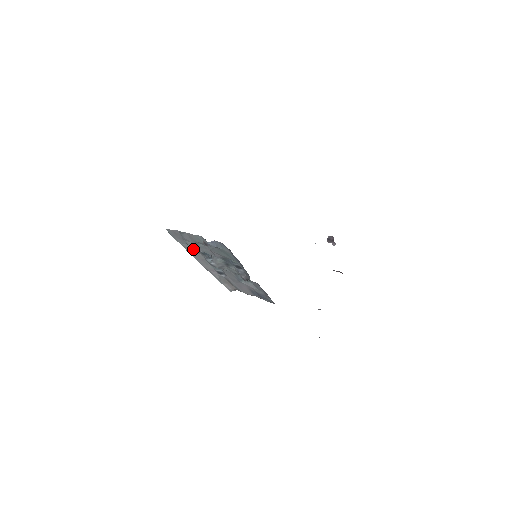
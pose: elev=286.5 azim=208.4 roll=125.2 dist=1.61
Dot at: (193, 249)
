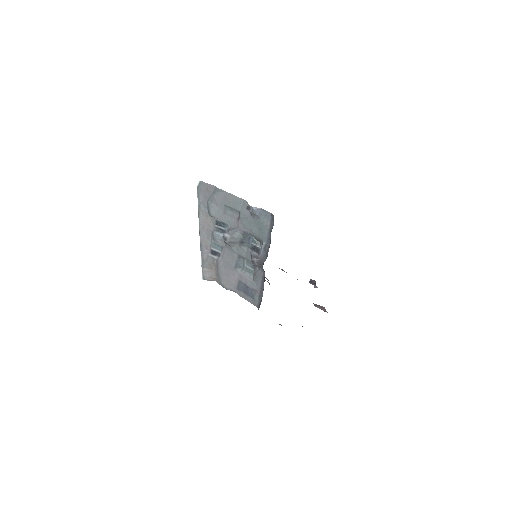
Dot at: (209, 214)
